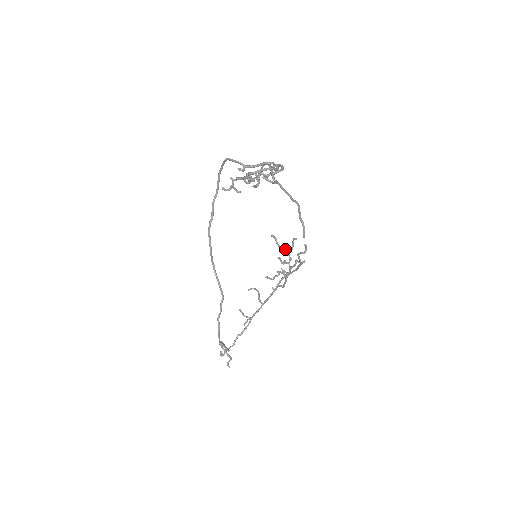
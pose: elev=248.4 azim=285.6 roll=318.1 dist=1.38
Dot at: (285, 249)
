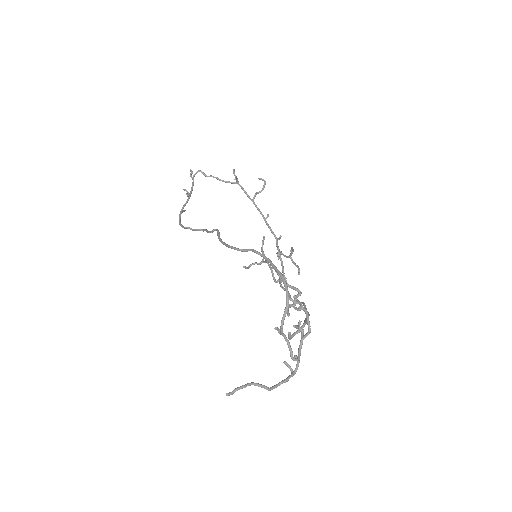
Dot at: occluded
